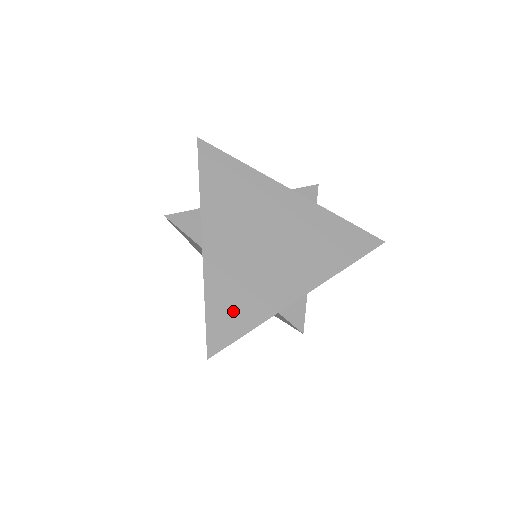
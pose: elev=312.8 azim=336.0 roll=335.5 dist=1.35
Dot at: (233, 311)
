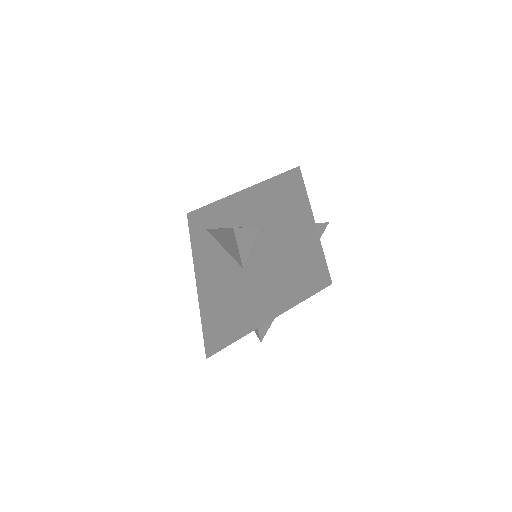
Dot at: (237, 326)
